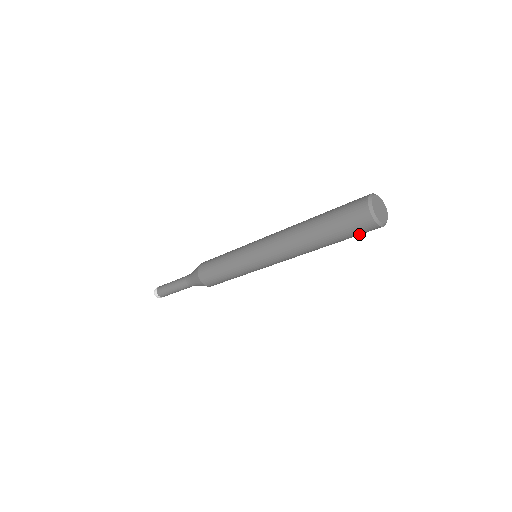
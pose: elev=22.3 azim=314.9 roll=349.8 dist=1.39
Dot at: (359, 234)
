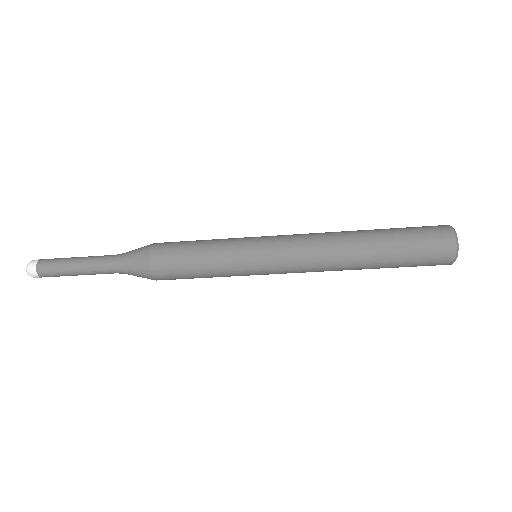
Dot at: occluded
